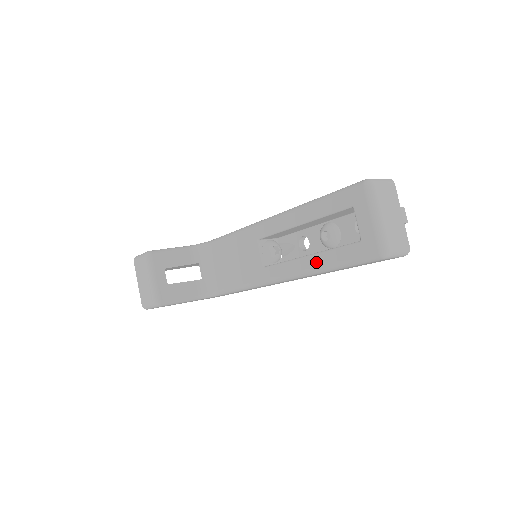
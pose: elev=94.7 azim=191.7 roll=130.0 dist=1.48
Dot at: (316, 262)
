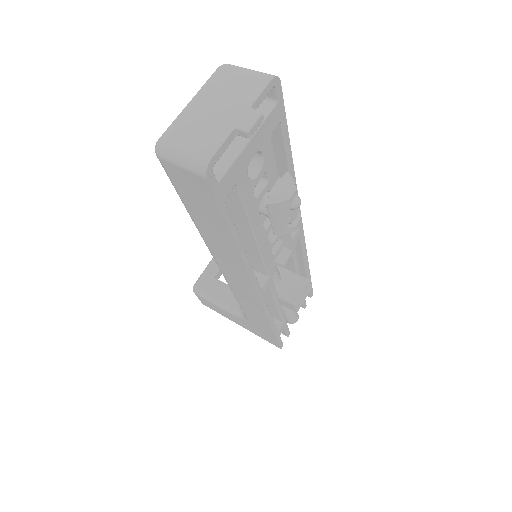
Dot at: occluded
